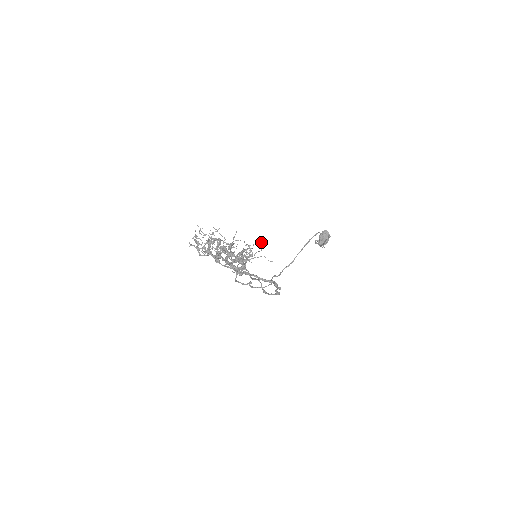
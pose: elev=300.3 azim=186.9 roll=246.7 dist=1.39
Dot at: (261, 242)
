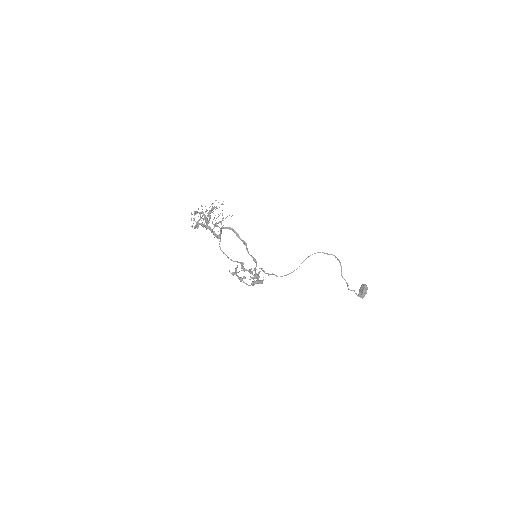
Dot at: occluded
